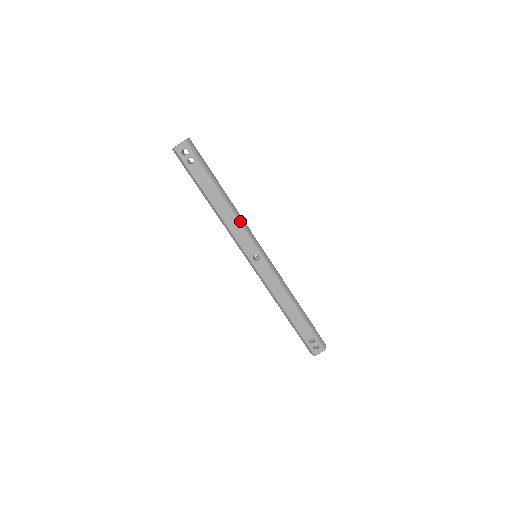
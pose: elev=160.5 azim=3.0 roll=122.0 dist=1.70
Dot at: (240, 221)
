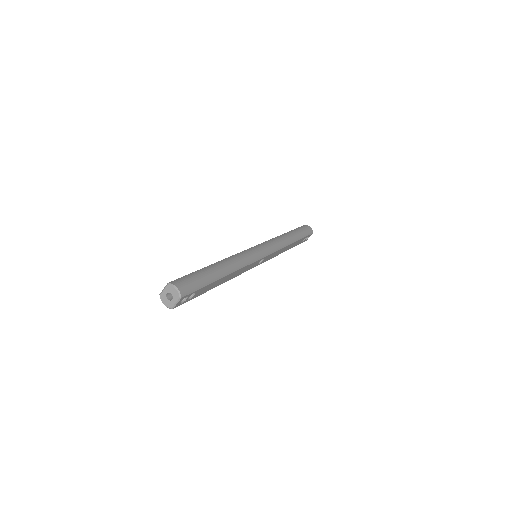
Dot at: (244, 266)
